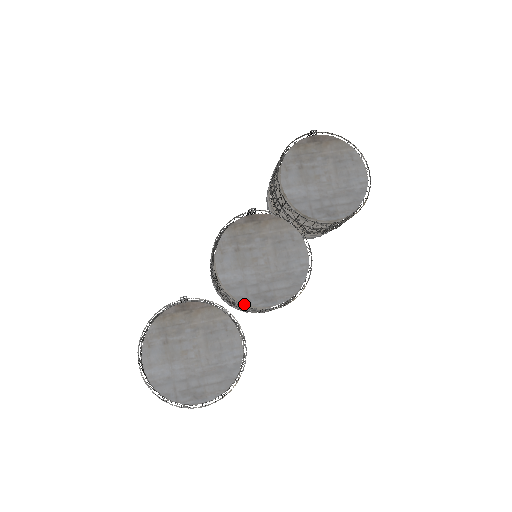
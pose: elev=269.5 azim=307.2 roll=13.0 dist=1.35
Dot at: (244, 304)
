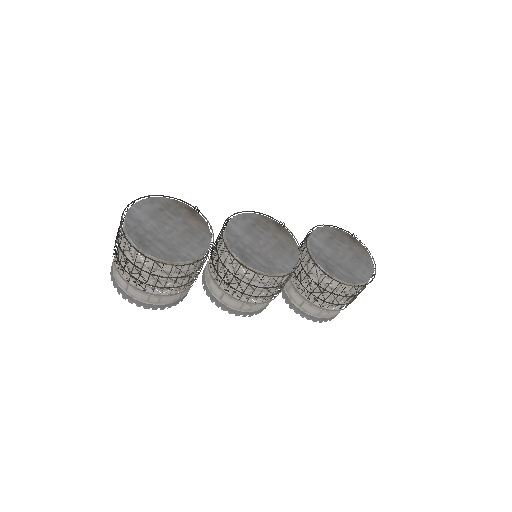
Dot at: (225, 250)
